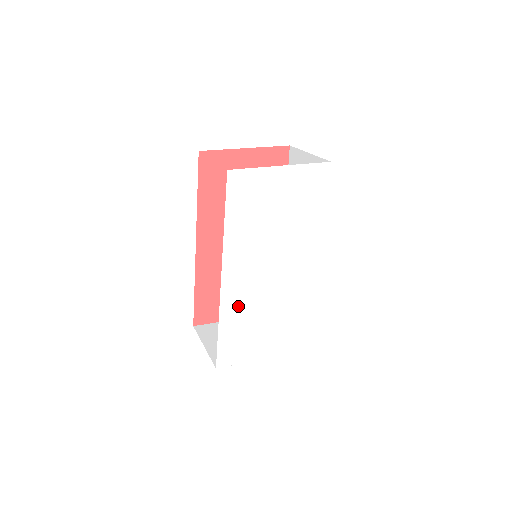
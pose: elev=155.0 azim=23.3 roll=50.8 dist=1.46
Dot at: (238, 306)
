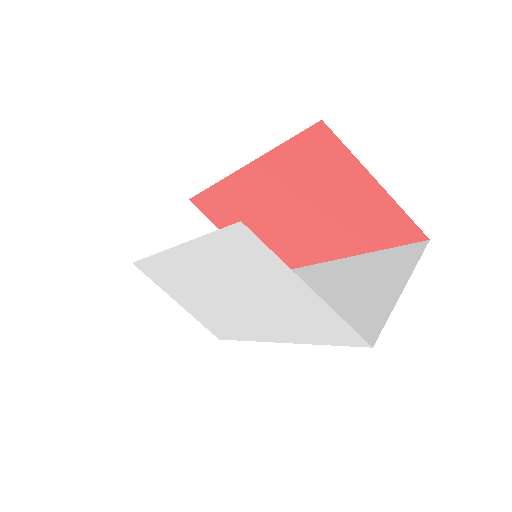
Dot at: (175, 270)
